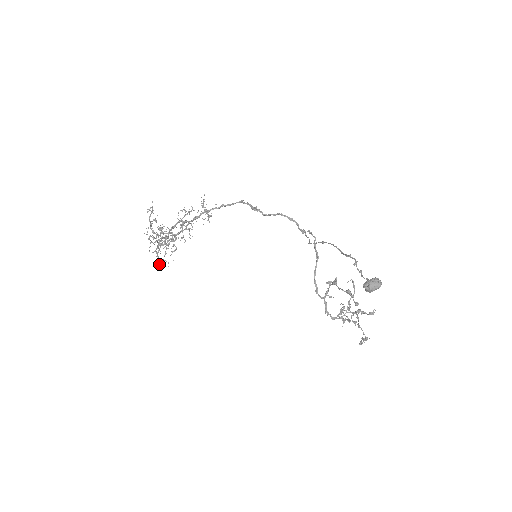
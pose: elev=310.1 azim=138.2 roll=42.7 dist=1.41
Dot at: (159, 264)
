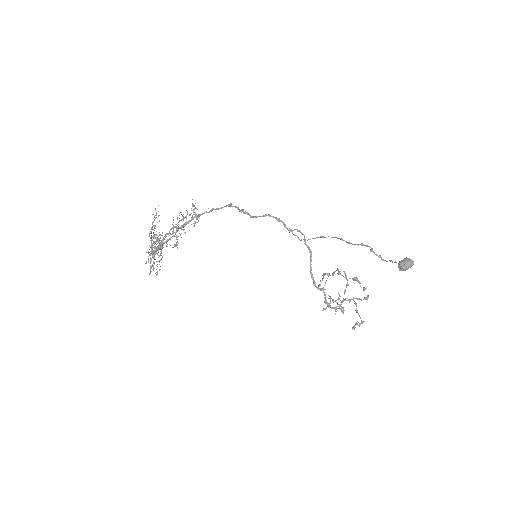
Dot at: (155, 273)
